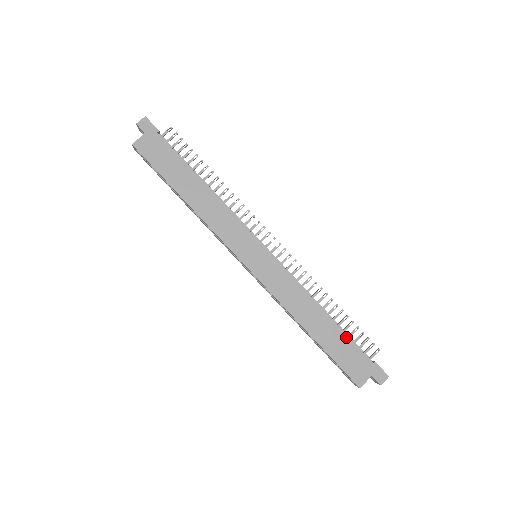
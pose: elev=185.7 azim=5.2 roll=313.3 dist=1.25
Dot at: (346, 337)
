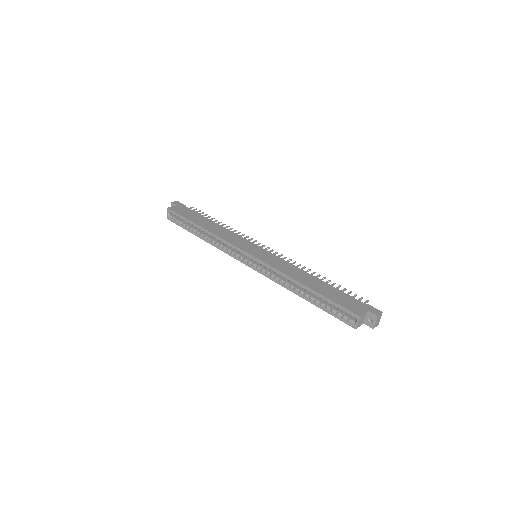
Dot at: (337, 290)
